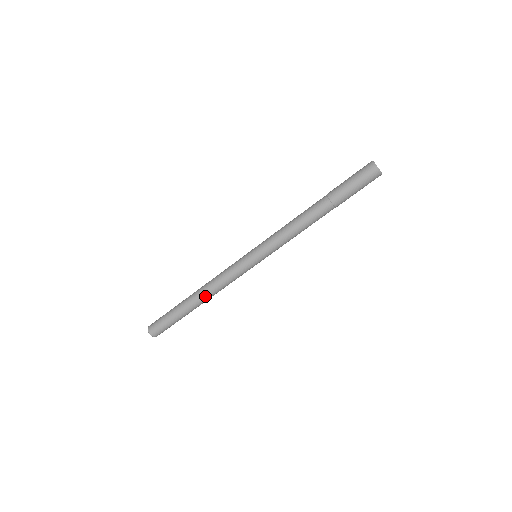
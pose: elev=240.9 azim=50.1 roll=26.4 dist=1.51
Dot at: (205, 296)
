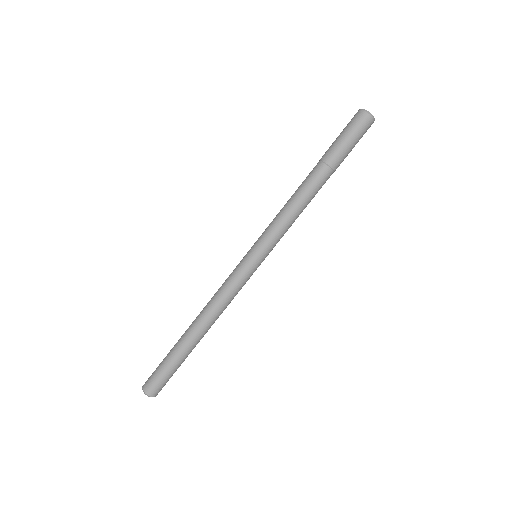
Dot at: (200, 317)
